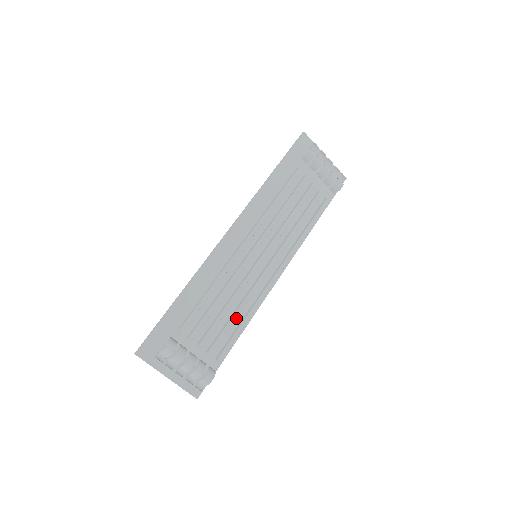
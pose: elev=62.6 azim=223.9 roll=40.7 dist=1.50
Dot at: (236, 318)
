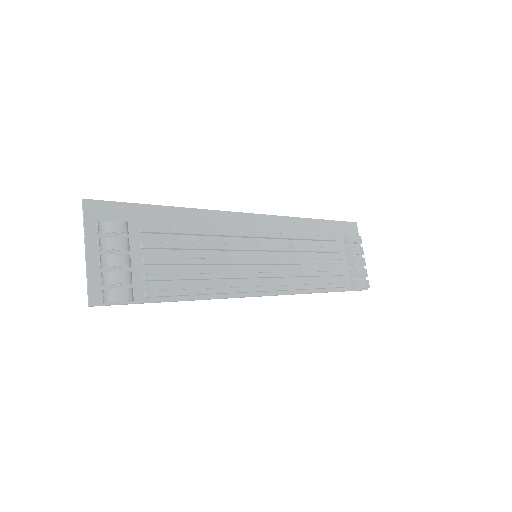
Dot at: (196, 282)
